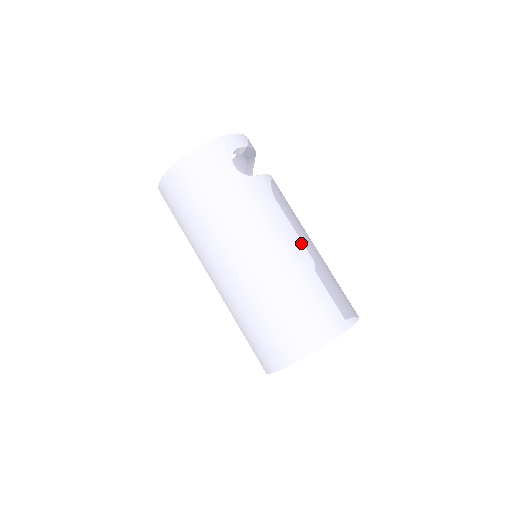
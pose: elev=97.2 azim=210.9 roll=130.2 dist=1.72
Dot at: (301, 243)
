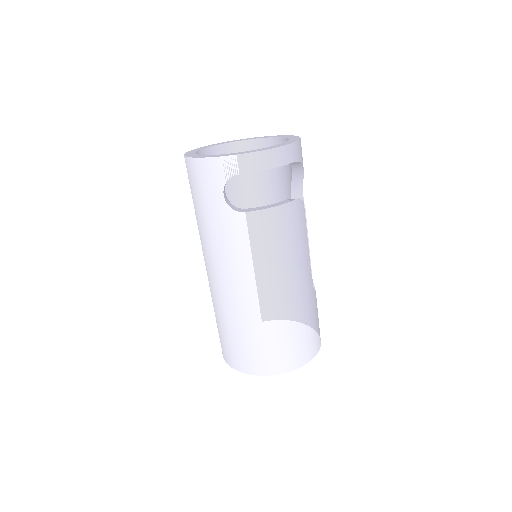
Dot at: (262, 293)
